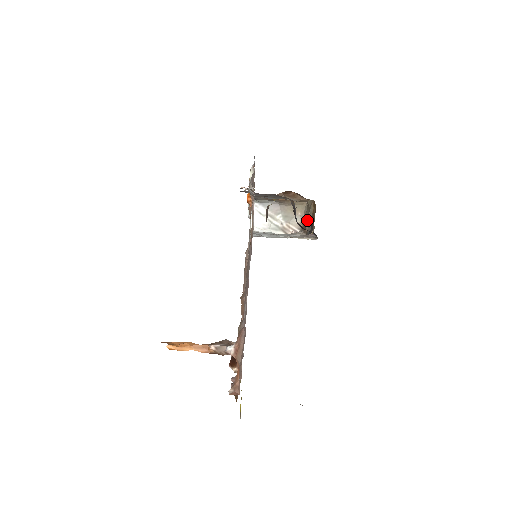
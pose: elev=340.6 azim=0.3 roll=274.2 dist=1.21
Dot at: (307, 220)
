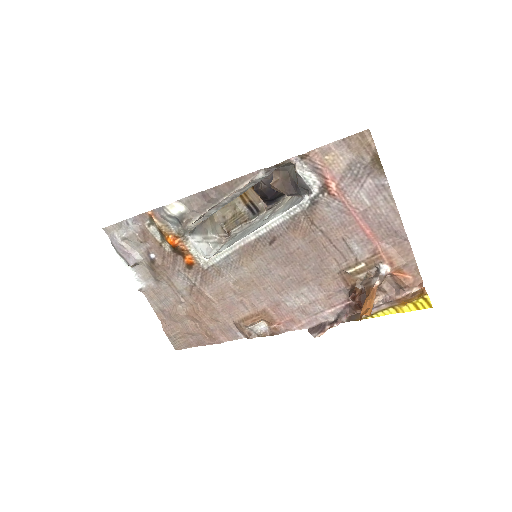
Dot at: (242, 210)
